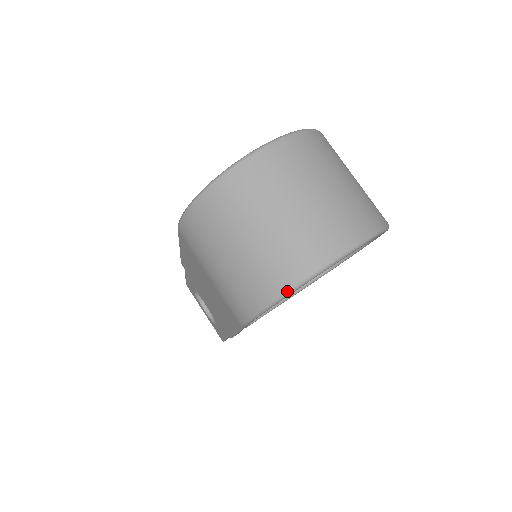
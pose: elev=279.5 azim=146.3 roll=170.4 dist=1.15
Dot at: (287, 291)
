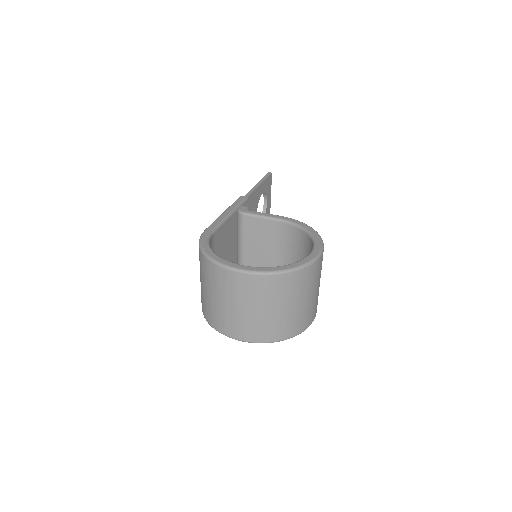
Dot at: (209, 324)
